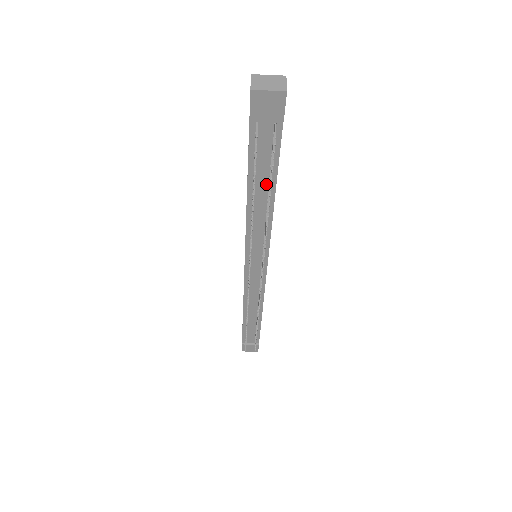
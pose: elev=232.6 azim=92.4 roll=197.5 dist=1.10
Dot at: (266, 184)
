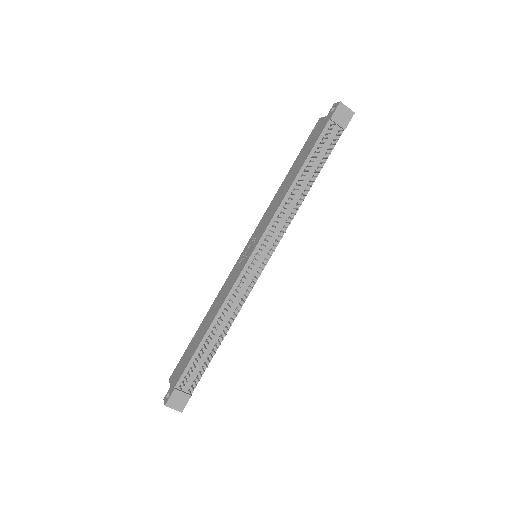
Dot at: (313, 172)
